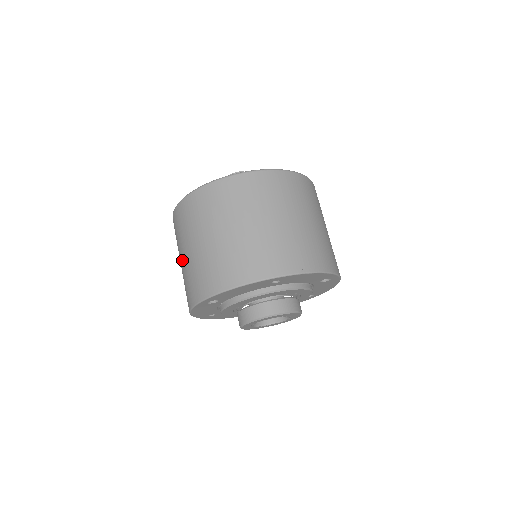
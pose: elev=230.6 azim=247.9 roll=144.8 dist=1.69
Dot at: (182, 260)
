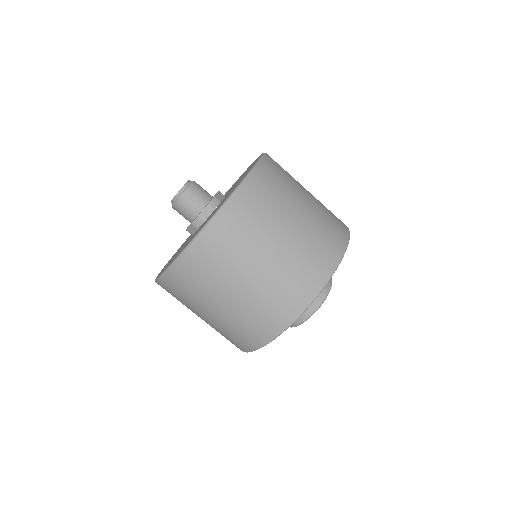
Dot at: occluded
